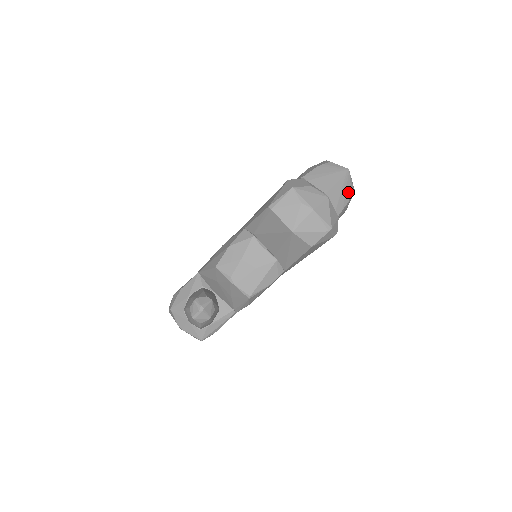
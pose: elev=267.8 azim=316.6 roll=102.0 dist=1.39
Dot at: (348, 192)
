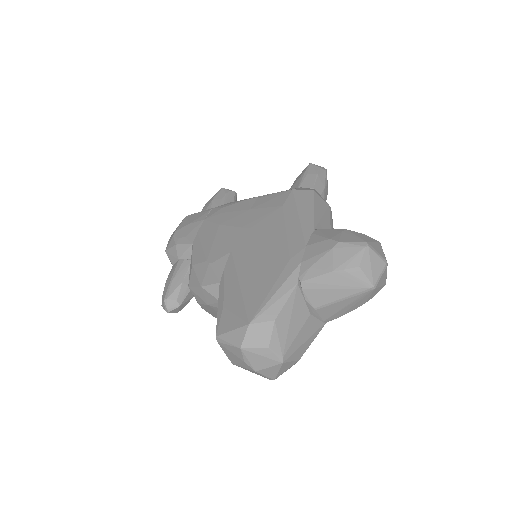
Dot at: (359, 304)
